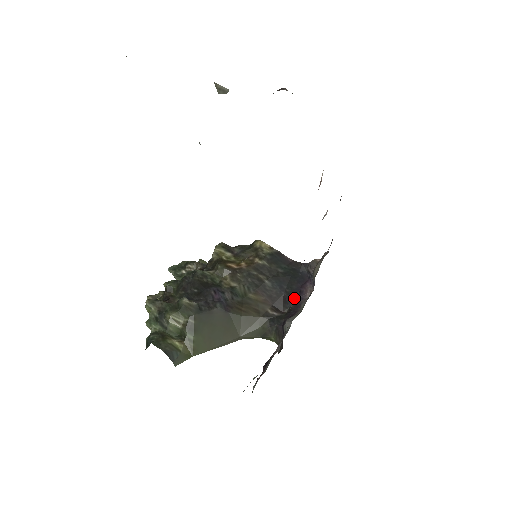
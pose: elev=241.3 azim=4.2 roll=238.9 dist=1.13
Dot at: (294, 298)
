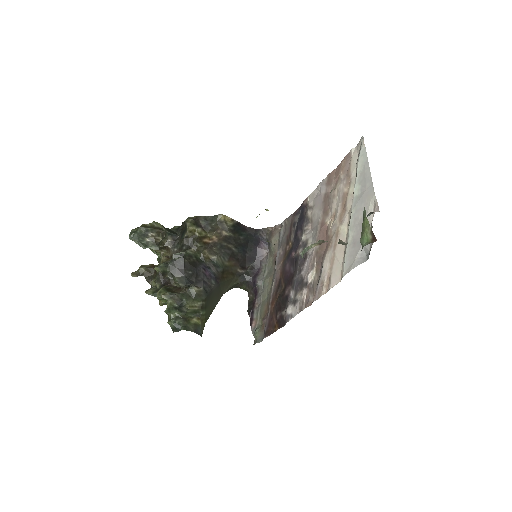
Dot at: (254, 258)
